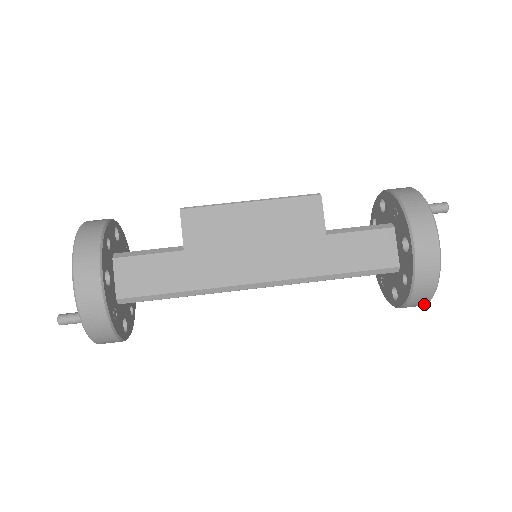
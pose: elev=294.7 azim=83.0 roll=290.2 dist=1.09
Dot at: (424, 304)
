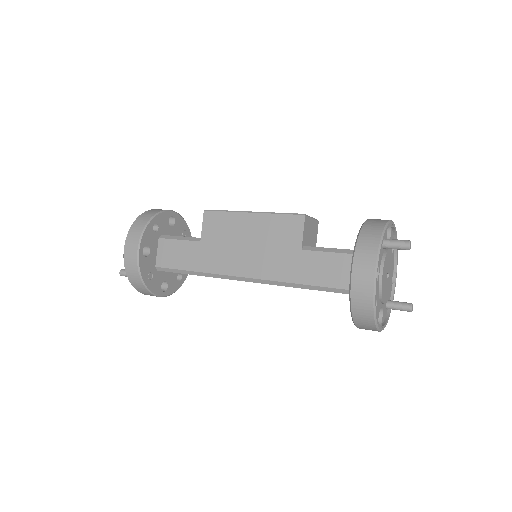
Dot at: (376, 330)
